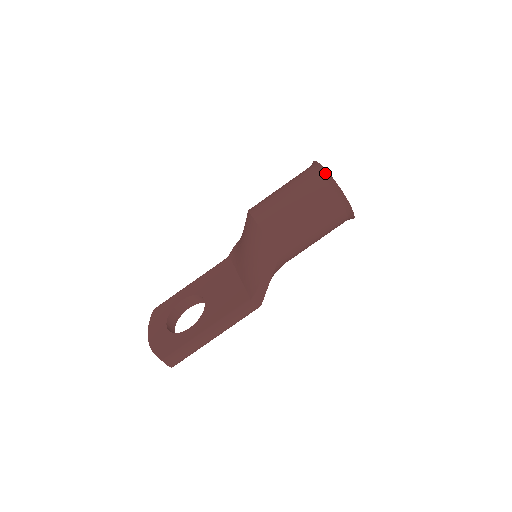
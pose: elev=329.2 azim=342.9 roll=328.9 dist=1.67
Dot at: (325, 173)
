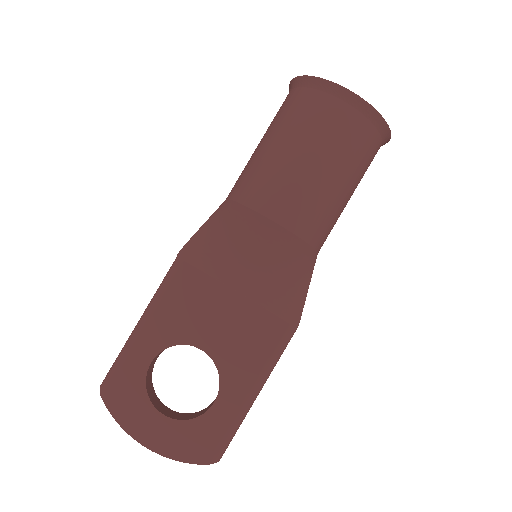
Dot at: (368, 109)
